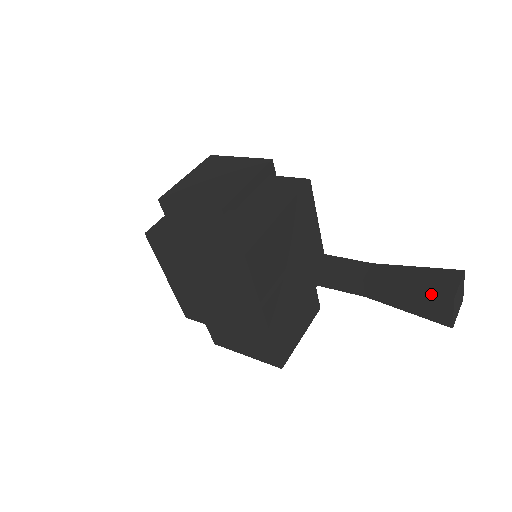
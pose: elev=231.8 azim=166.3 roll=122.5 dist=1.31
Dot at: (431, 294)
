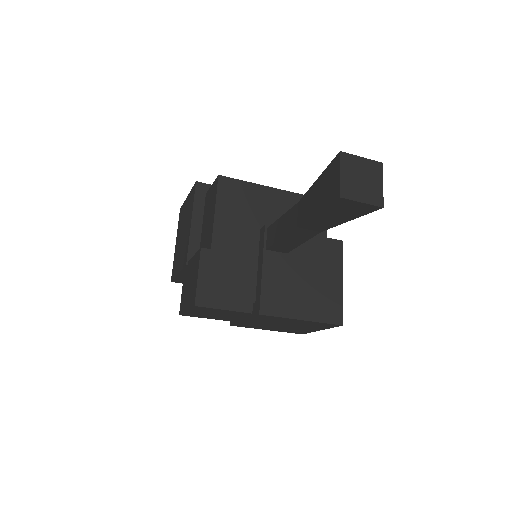
Dot at: (328, 205)
